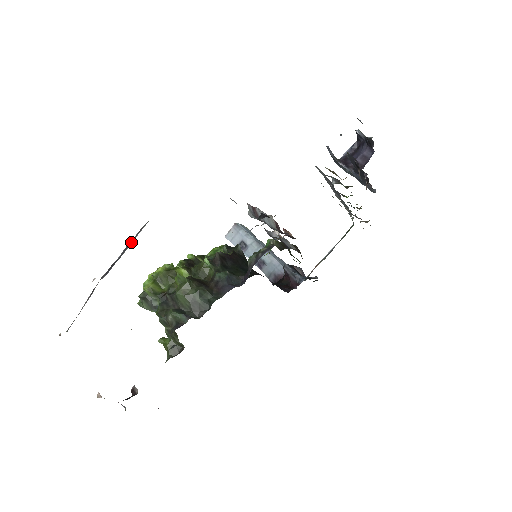
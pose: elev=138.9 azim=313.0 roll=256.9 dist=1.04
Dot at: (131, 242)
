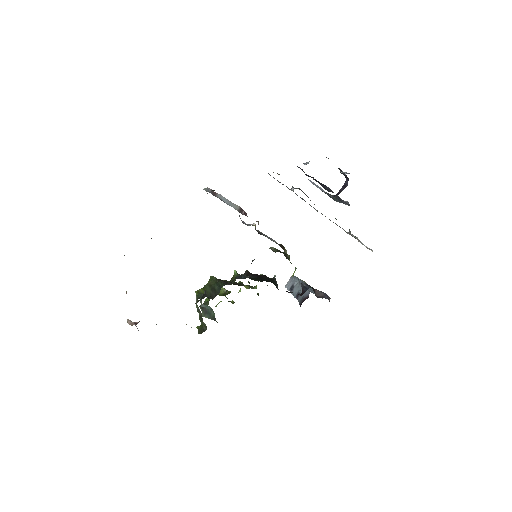
Dot at: occluded
